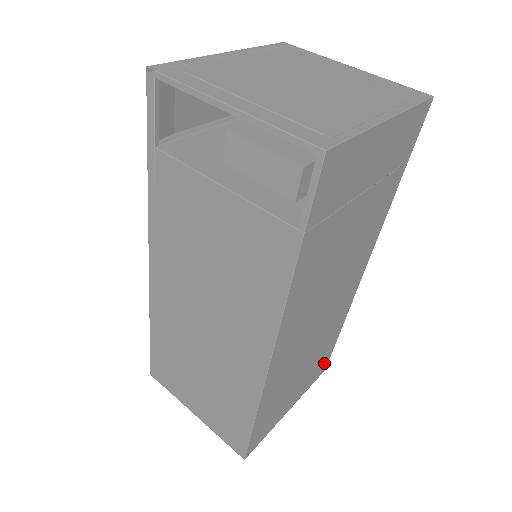
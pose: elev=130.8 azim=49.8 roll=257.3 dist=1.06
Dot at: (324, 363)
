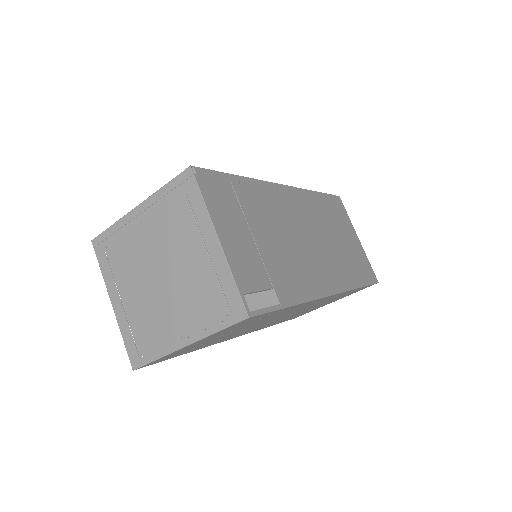
Dot at: occluded
